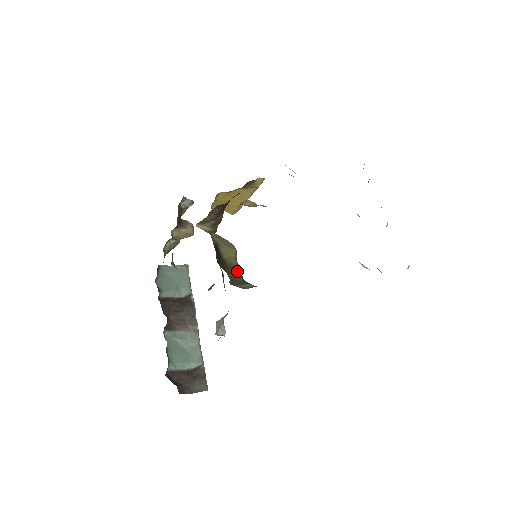
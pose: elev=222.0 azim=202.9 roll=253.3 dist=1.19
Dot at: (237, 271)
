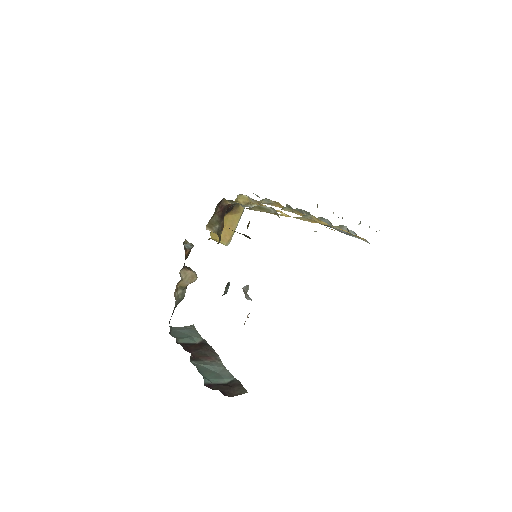
Dot at: (249, 237)
